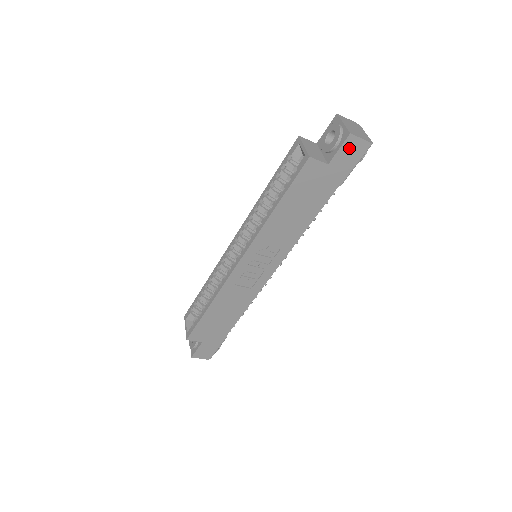
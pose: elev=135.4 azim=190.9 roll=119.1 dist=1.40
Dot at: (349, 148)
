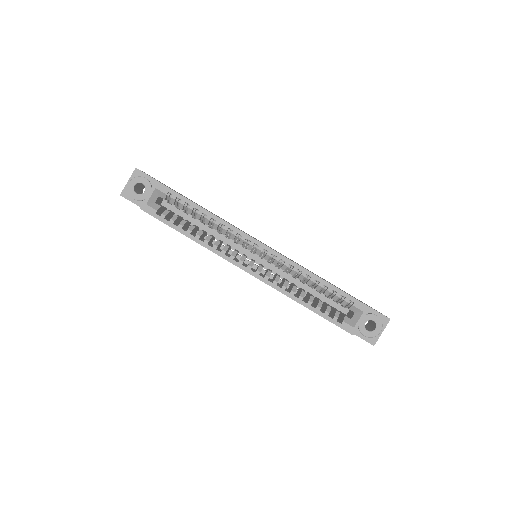
Dot at: occluded
